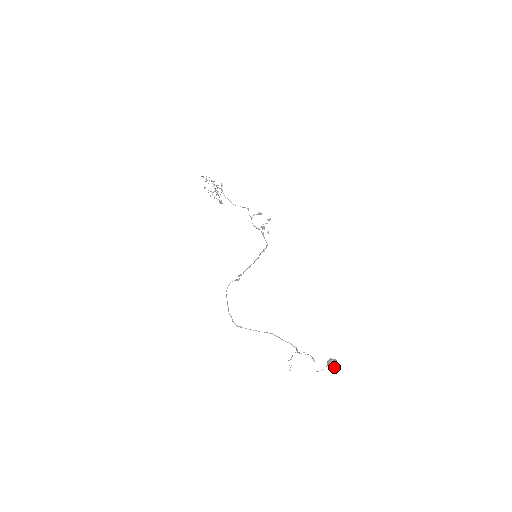
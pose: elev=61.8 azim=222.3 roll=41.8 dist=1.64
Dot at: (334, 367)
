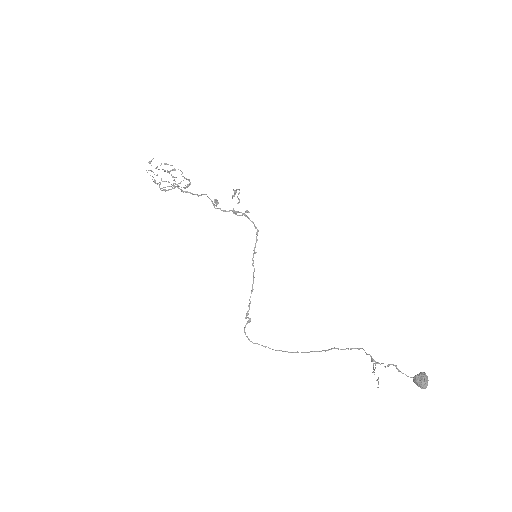
Dot at: (425, 388)
